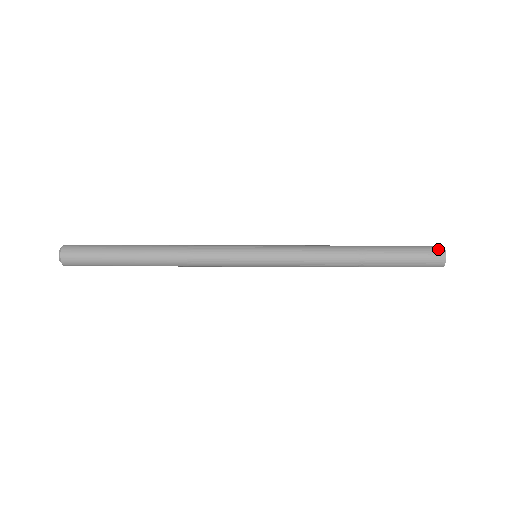
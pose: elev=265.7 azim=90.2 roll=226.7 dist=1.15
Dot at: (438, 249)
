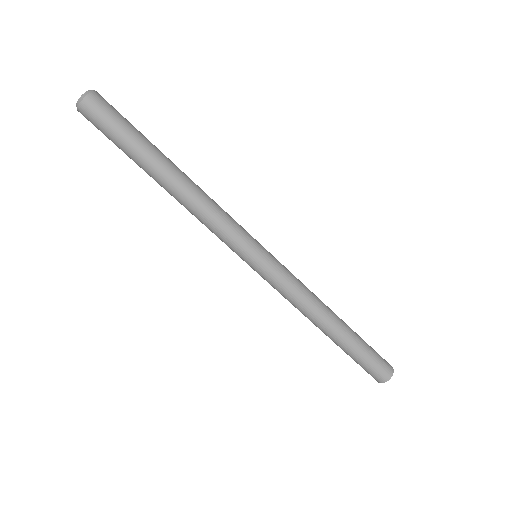
Dot at: (389, 371)
